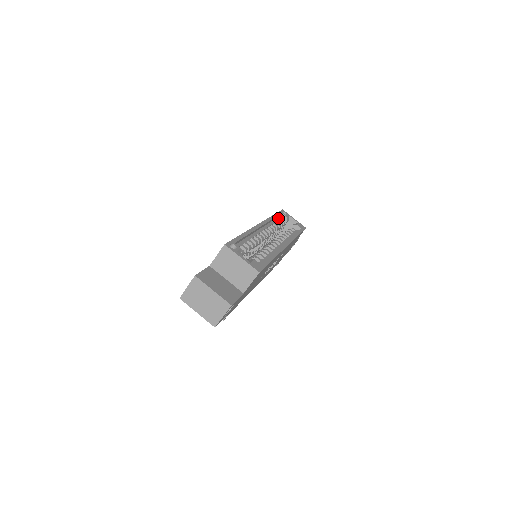
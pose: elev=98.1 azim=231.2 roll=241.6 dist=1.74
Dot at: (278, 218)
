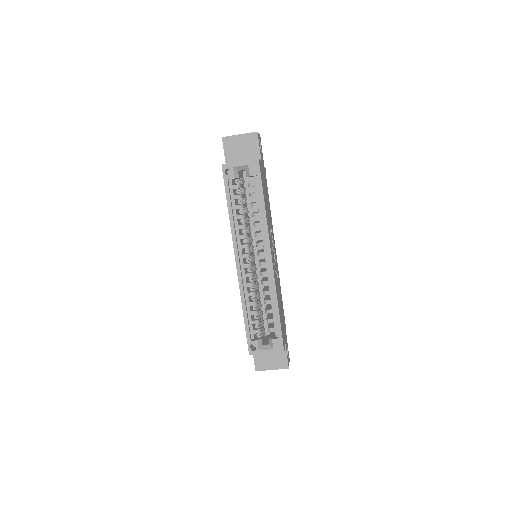
Dot at: (231, 192)
